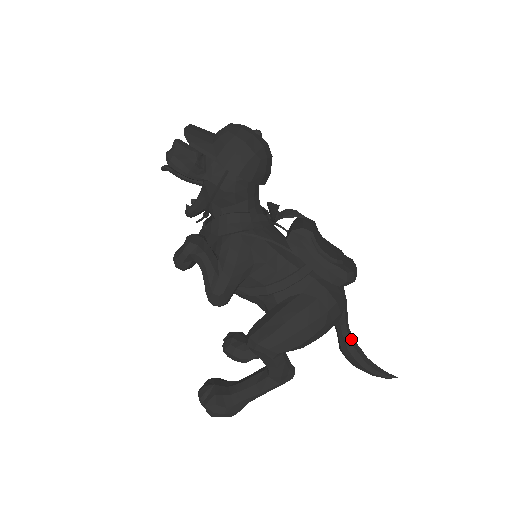
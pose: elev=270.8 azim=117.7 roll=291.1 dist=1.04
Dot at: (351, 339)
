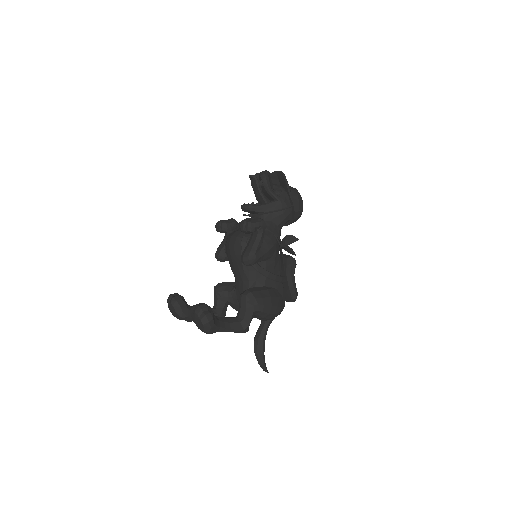
Dot at: occluded
